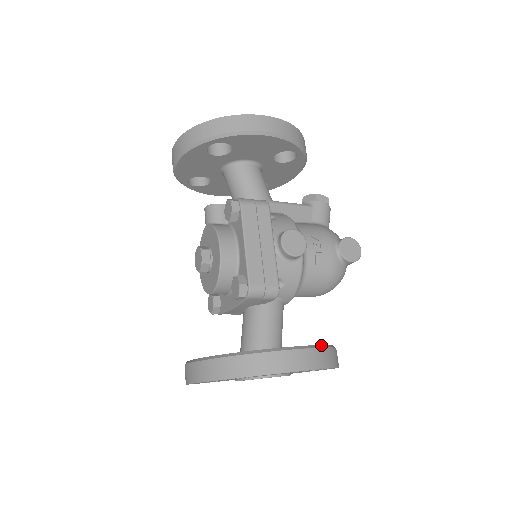
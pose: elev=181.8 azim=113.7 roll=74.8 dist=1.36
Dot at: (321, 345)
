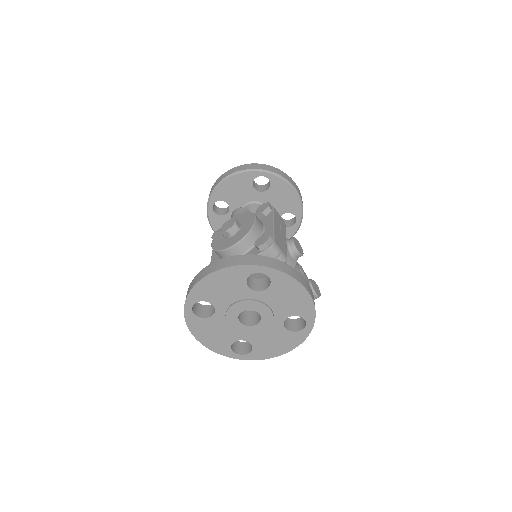
Dot at: occluded
